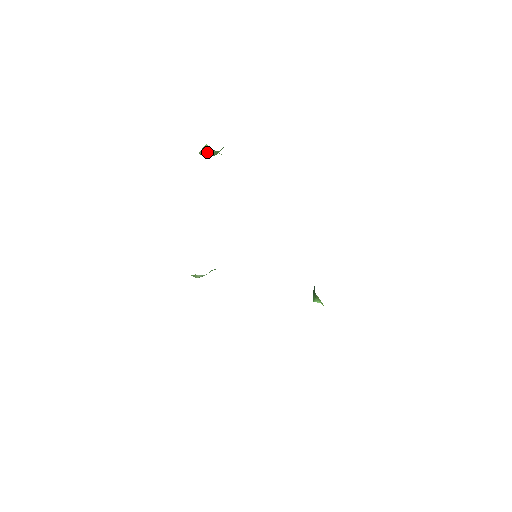
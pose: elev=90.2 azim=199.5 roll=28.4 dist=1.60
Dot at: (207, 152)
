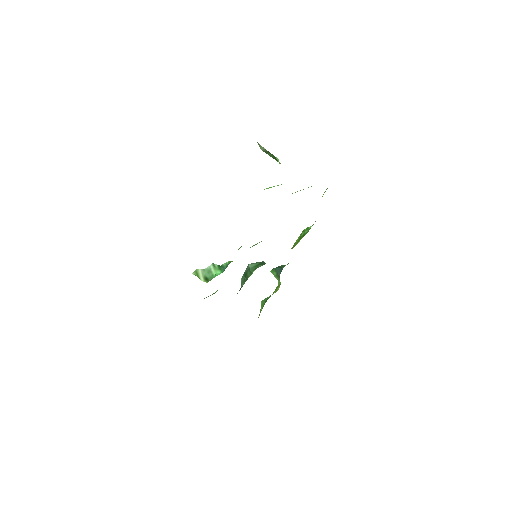
Dot at: (270, 154)
